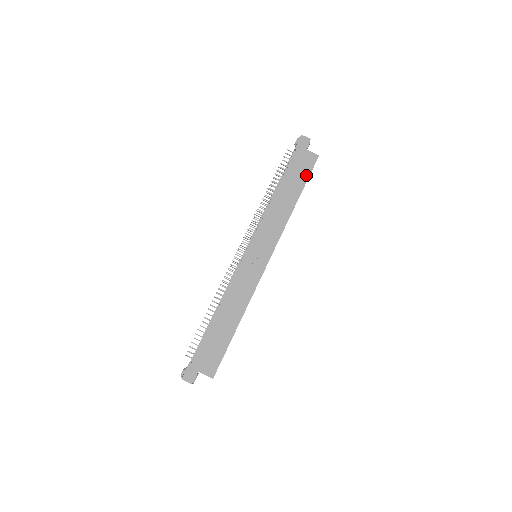
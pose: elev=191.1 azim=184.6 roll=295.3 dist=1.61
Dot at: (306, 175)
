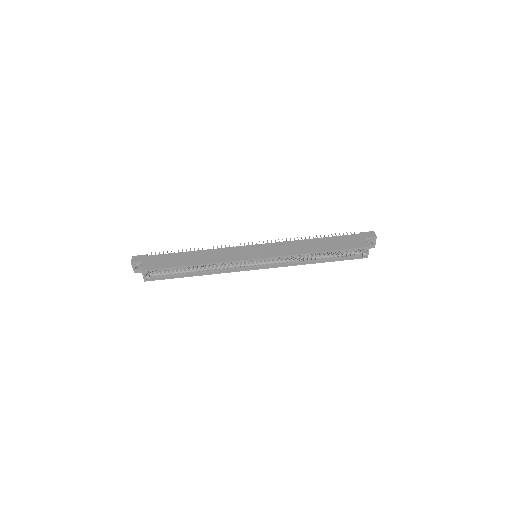
Dot at: (345, 247)
